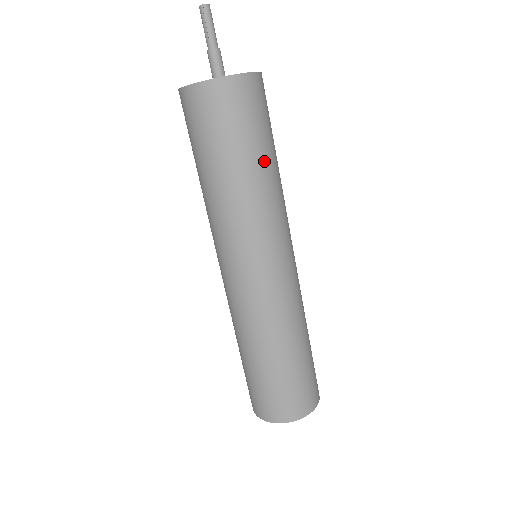
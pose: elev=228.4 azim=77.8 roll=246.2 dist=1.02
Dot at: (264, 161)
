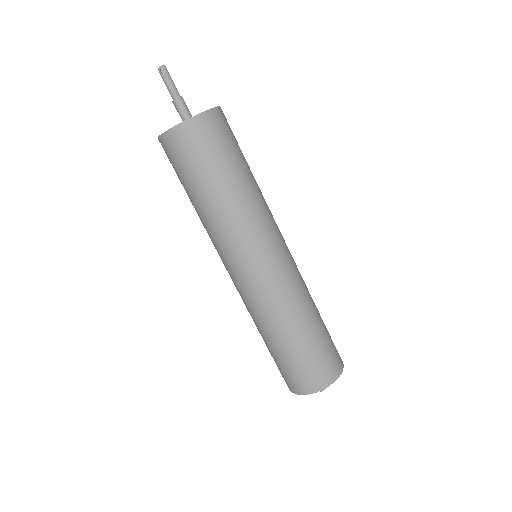
Dot at: (239, 176)
